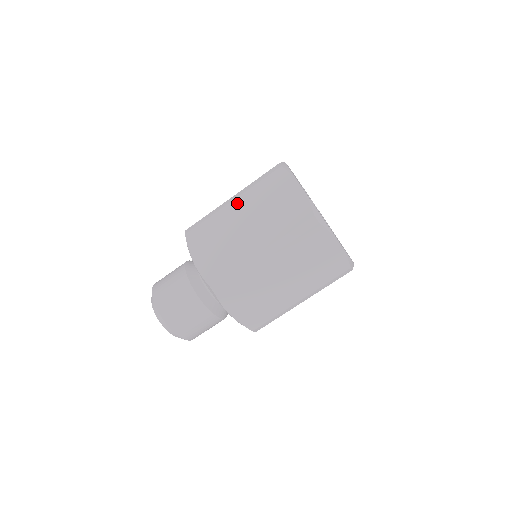
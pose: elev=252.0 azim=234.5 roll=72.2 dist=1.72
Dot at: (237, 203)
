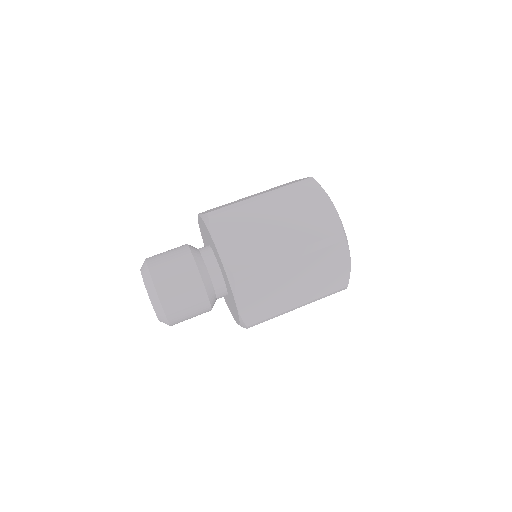
Dot at: (251, 195)
